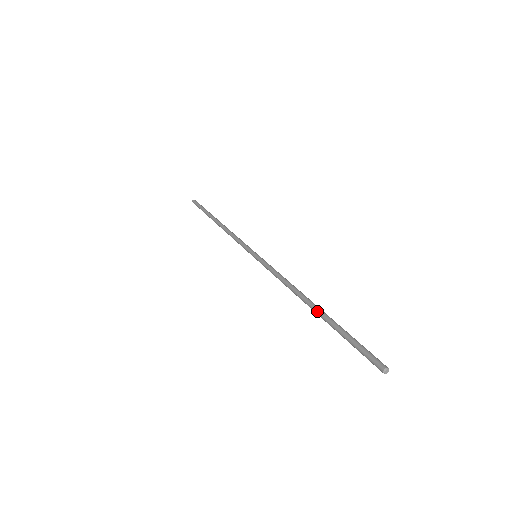
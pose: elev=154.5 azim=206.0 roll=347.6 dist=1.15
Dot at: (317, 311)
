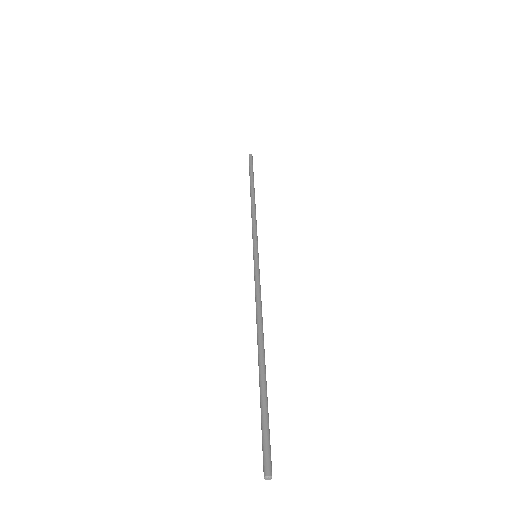
Dot at: (258, 363)
